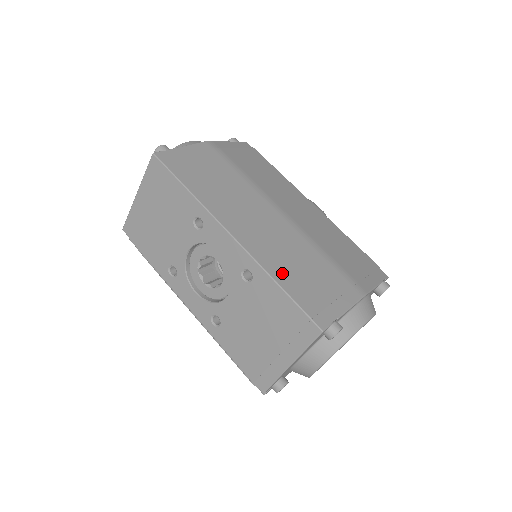
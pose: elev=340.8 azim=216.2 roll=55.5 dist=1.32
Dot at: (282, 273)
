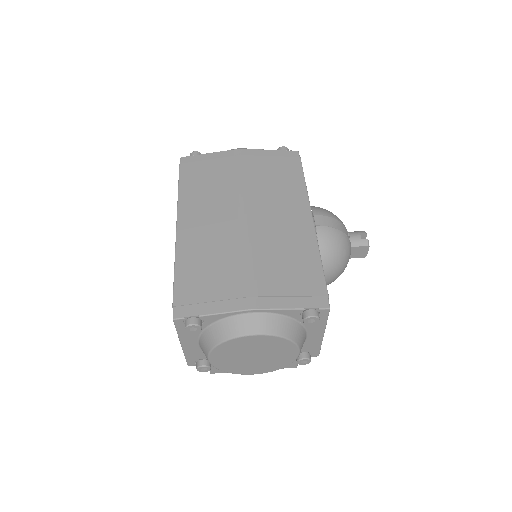
Dot at: (187, 265)
